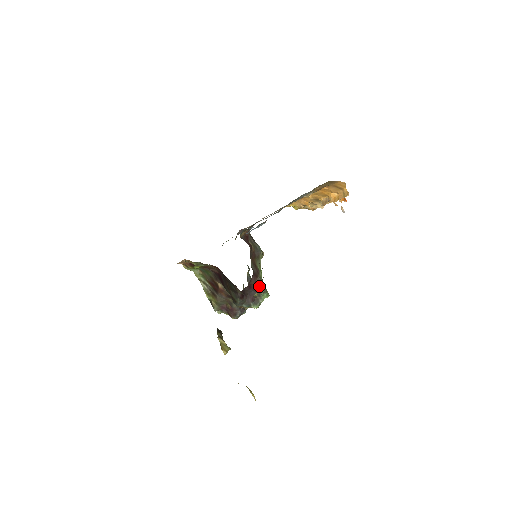
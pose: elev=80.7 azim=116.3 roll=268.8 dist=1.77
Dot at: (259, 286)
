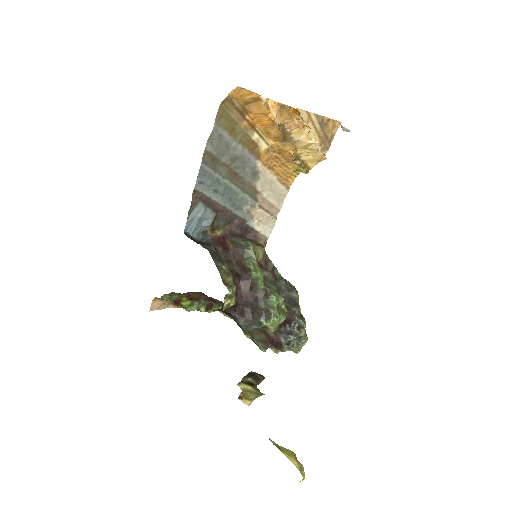
Dot at: (258, 291)
